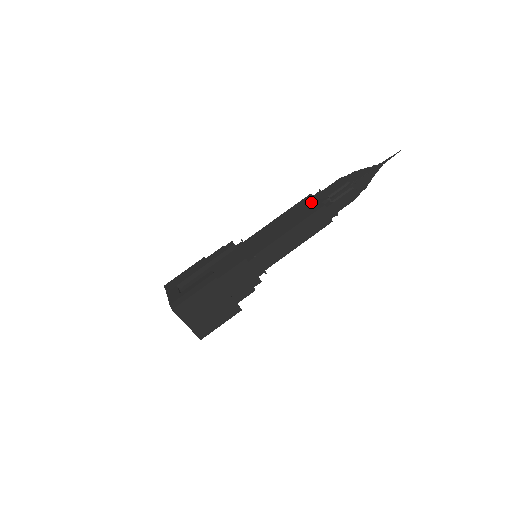
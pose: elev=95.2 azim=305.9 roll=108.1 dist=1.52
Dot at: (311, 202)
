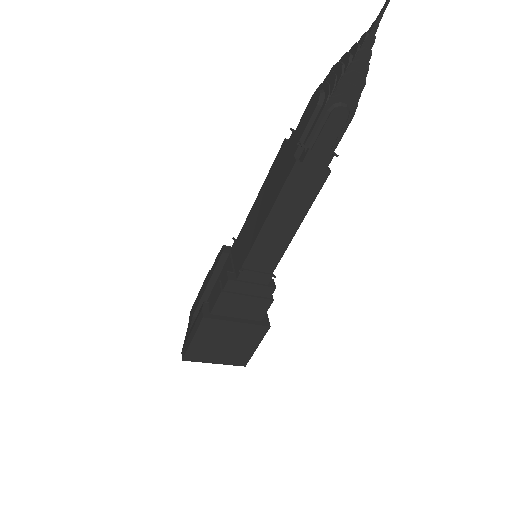
Dot at: (284, 158)
